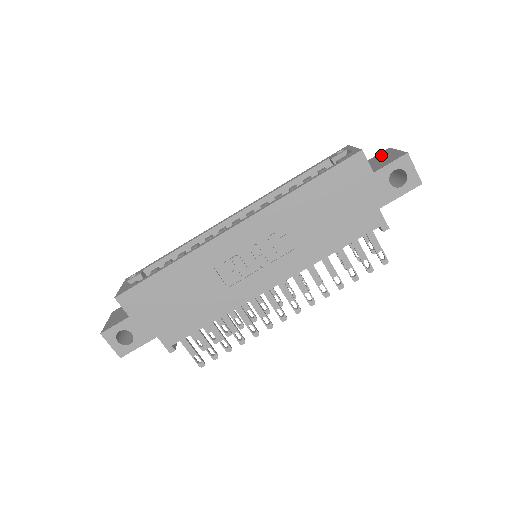
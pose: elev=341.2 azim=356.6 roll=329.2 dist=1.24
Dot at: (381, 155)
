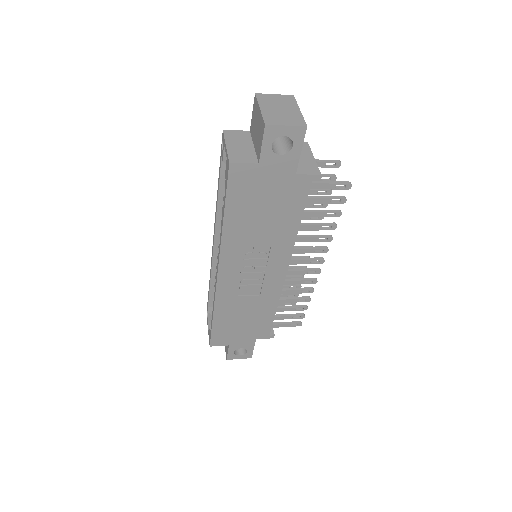
Dot at: (254, 114)
